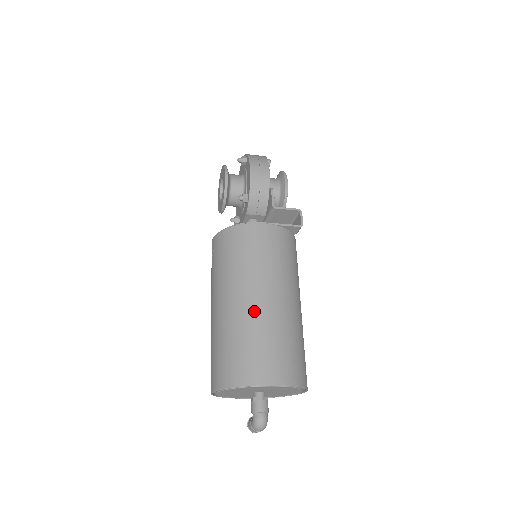
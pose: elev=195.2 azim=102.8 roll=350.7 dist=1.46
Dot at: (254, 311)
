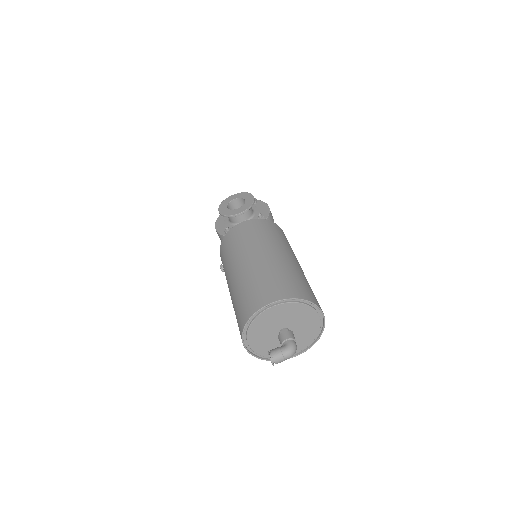
Dot at: occluded
